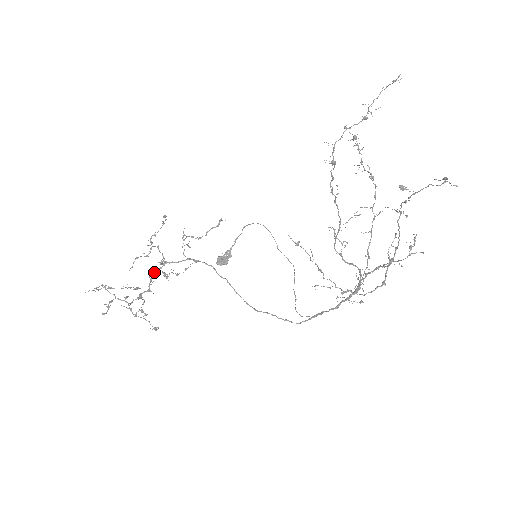
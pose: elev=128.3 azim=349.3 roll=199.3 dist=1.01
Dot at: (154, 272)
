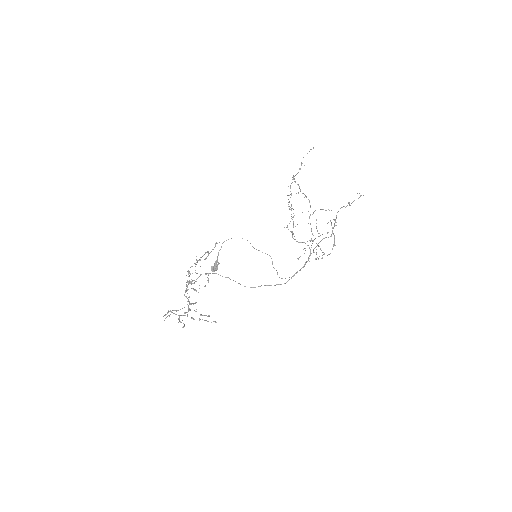
Dot at: occluded
